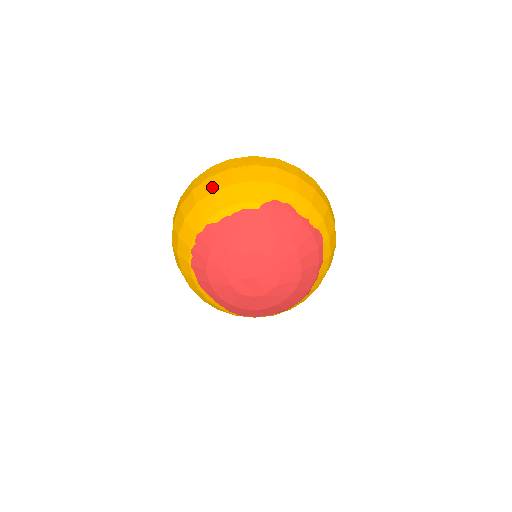
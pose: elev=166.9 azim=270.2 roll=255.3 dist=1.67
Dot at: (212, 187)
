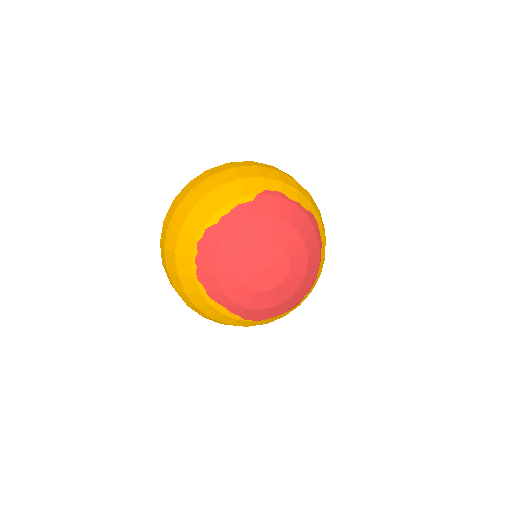
Dot at: (200, 194)
